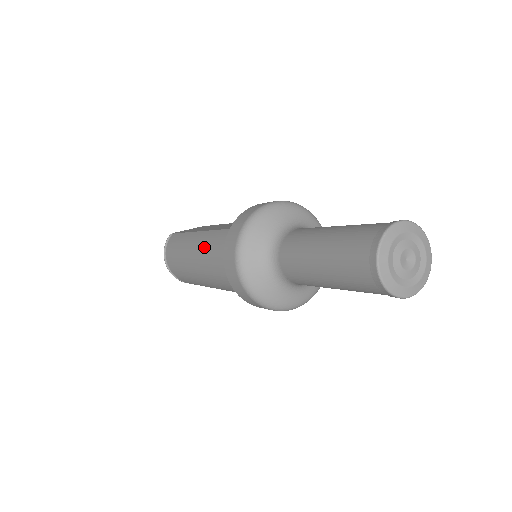
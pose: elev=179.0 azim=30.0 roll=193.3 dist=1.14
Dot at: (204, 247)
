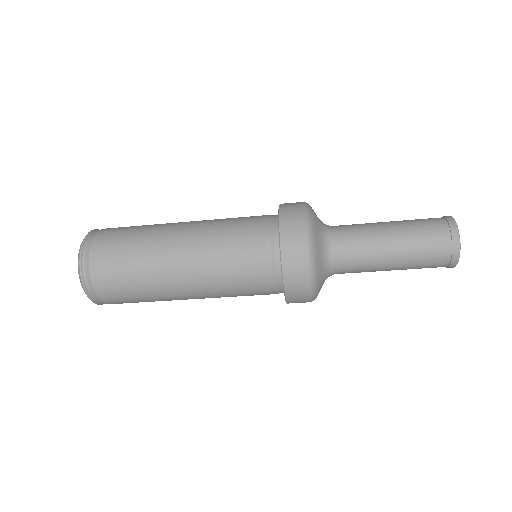
Dot at: occluded
